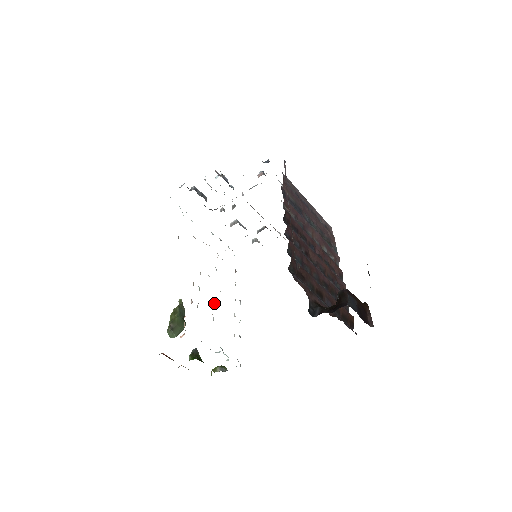
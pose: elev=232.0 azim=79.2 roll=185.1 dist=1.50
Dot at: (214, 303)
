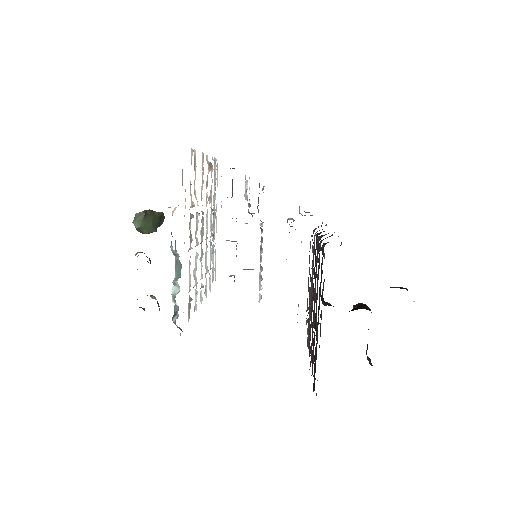
Dot at: (195, 246)
